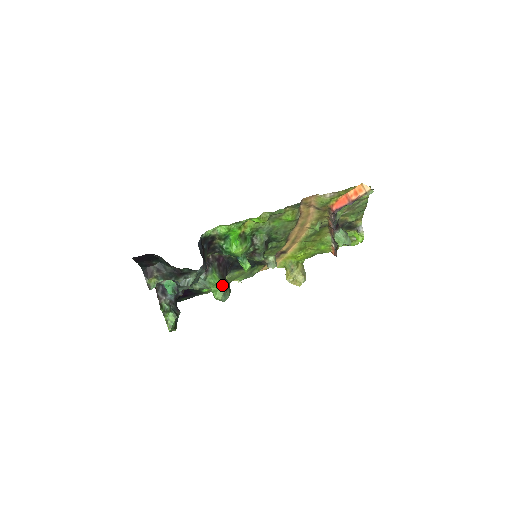
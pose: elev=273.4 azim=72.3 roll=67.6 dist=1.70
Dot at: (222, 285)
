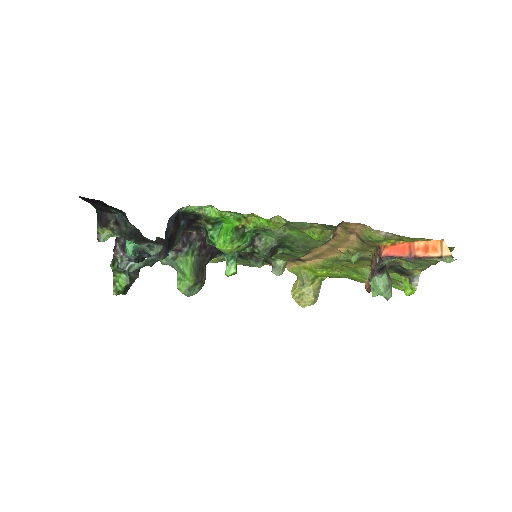
Dot at: (191, 277)
